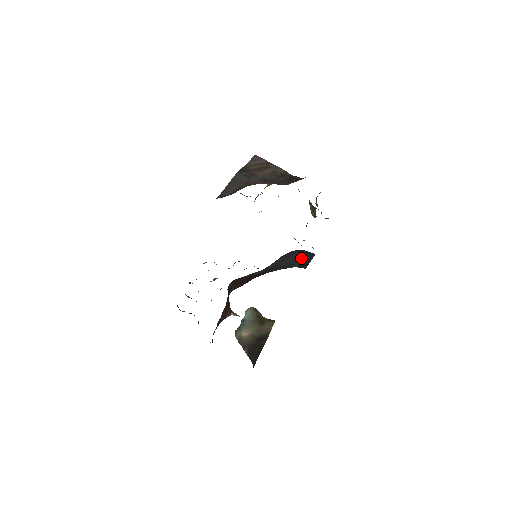
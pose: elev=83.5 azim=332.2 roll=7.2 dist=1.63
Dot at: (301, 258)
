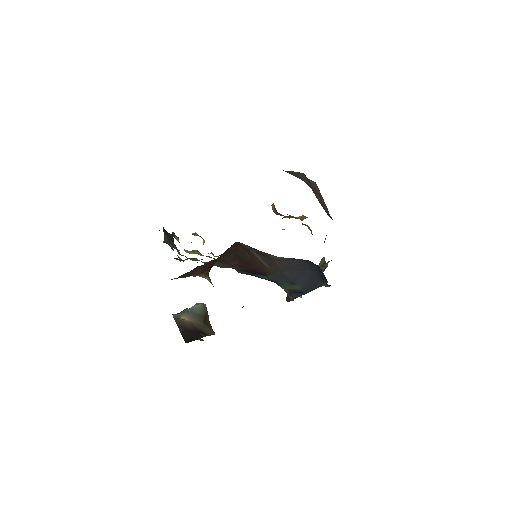
Dot at: (306, 281)
